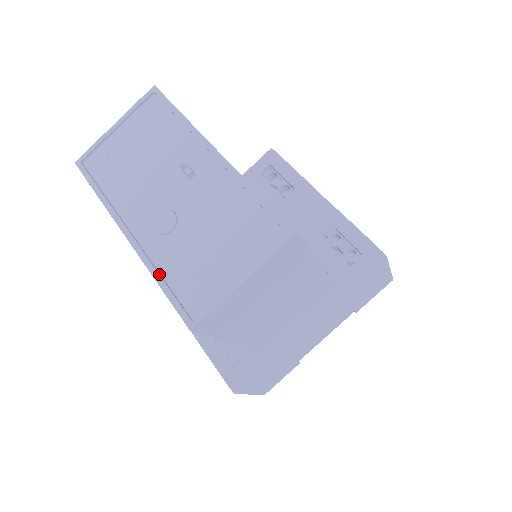
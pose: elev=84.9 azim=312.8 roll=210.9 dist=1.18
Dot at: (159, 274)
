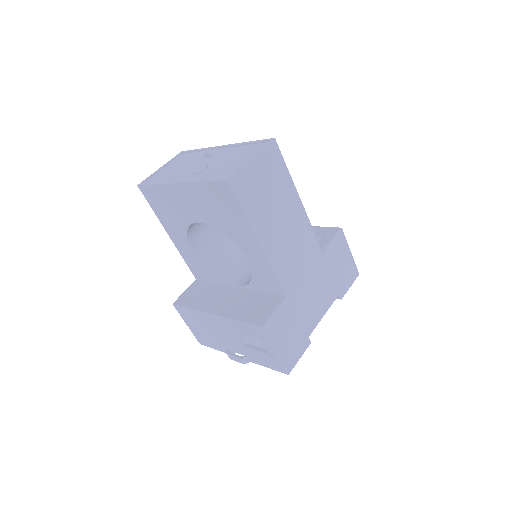
Dot at: (202, 179)
